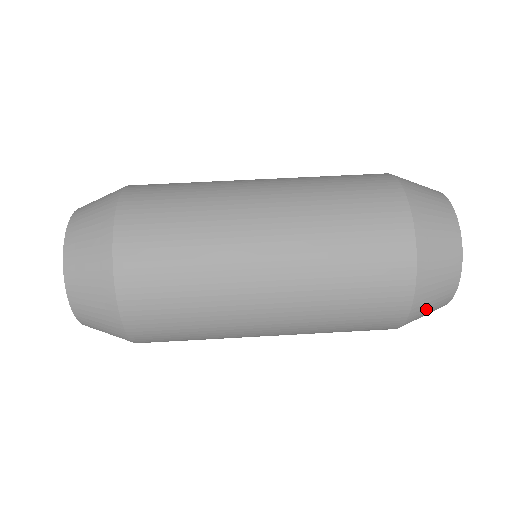
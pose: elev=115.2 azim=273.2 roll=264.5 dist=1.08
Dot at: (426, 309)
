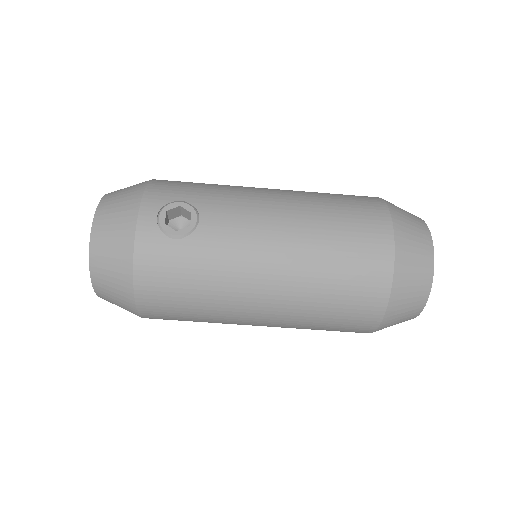
Dot at: occluded
